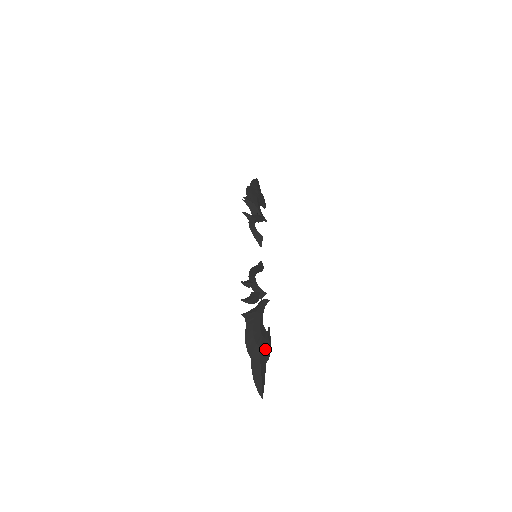
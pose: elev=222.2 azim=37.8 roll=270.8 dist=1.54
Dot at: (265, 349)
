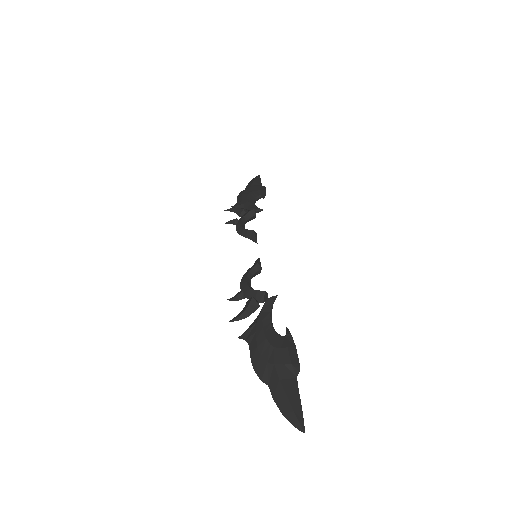
Dot at: (284, 362)
